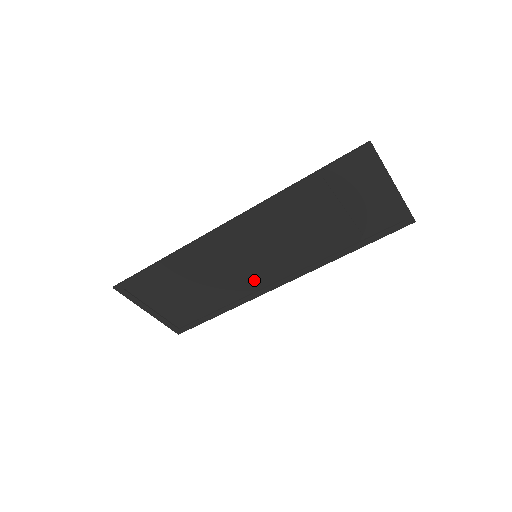
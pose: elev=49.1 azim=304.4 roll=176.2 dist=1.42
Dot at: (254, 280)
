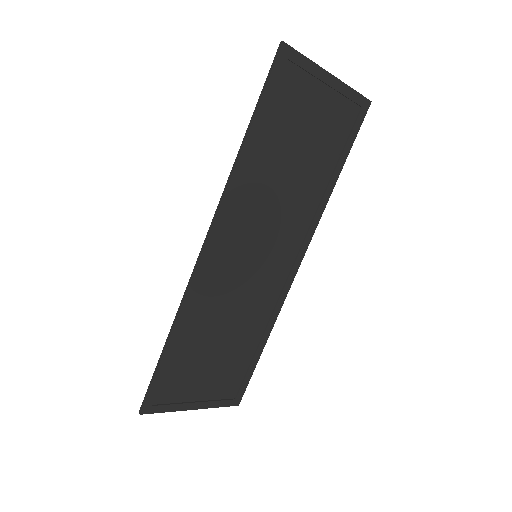
Dot at: (270, 284)
